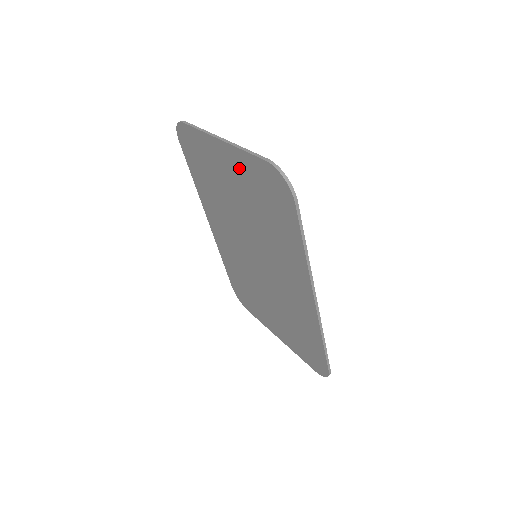
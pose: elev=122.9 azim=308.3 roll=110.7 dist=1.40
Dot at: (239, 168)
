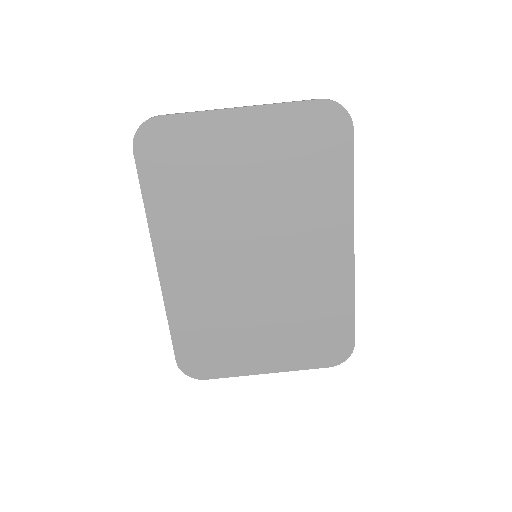
Dot at: (268, 131)
